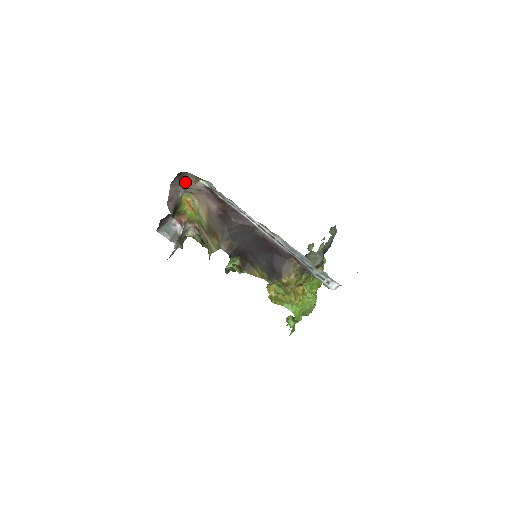
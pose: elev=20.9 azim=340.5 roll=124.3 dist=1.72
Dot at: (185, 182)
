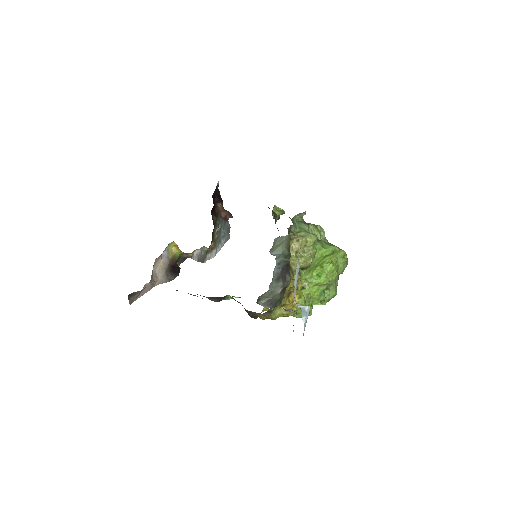
Dot at: occluded
